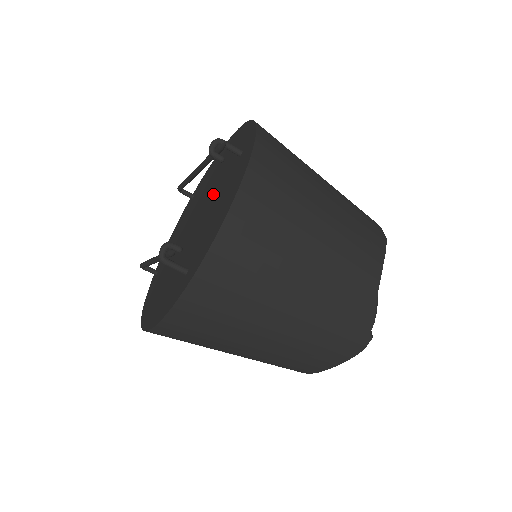
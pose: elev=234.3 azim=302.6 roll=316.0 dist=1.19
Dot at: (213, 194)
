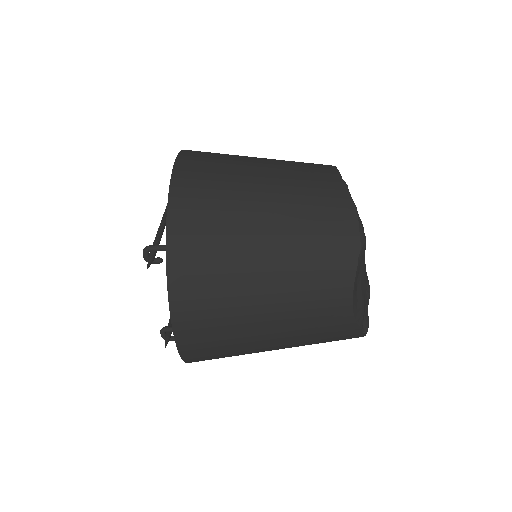
Dot at: occluded
